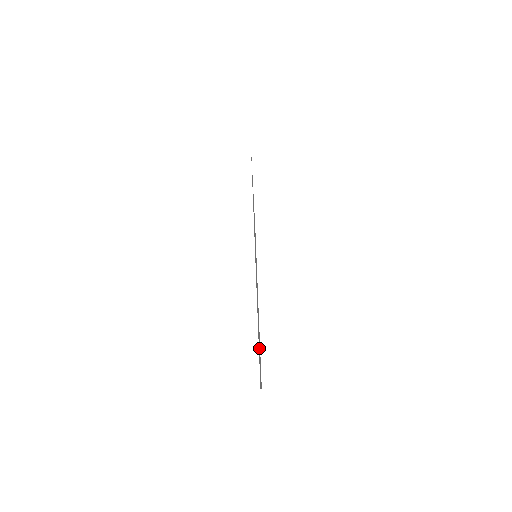
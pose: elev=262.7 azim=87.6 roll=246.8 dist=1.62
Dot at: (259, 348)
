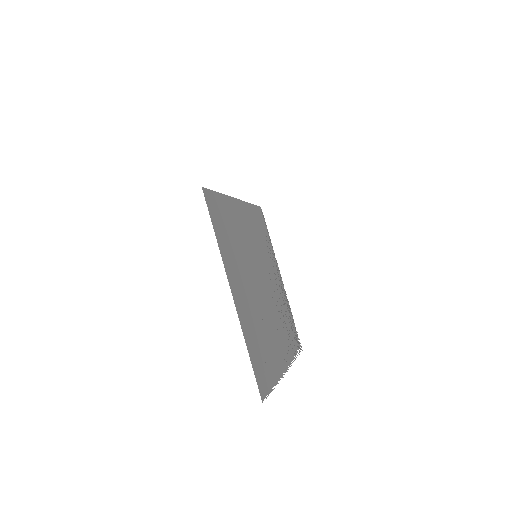
Dot at: (271, 346)
